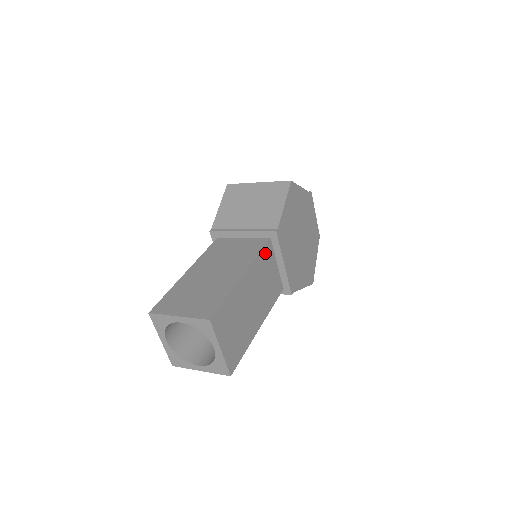
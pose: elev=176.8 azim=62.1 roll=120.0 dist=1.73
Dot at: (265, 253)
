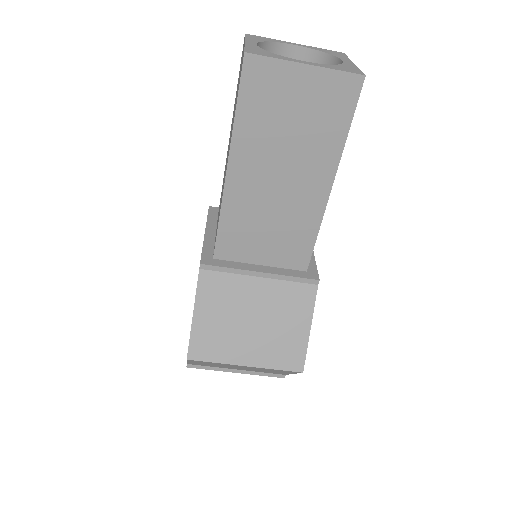
Dot at: occluded
